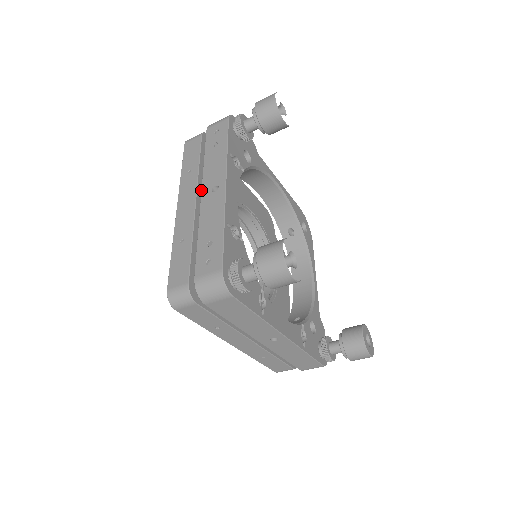
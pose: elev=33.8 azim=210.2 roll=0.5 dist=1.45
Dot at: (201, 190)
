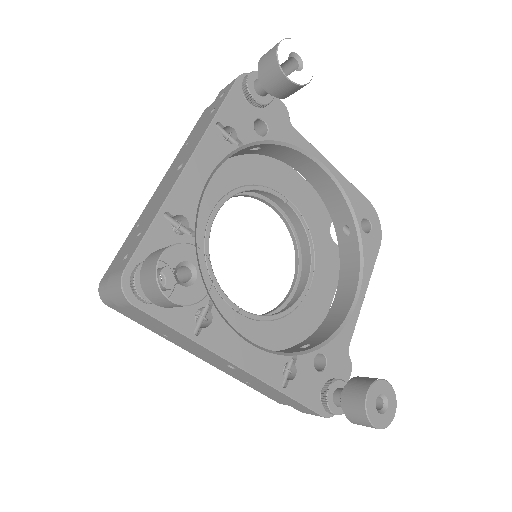
Dot at: (174, 167)
